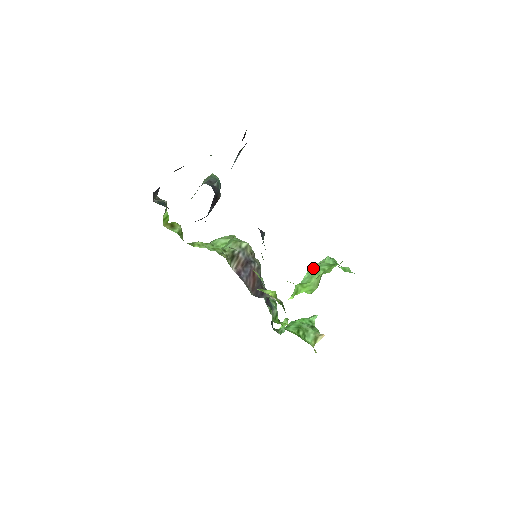
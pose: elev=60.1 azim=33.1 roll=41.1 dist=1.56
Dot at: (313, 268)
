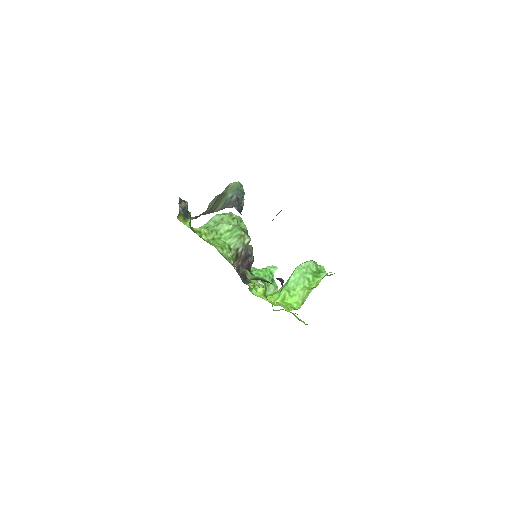
Dot at: (299, 272)
